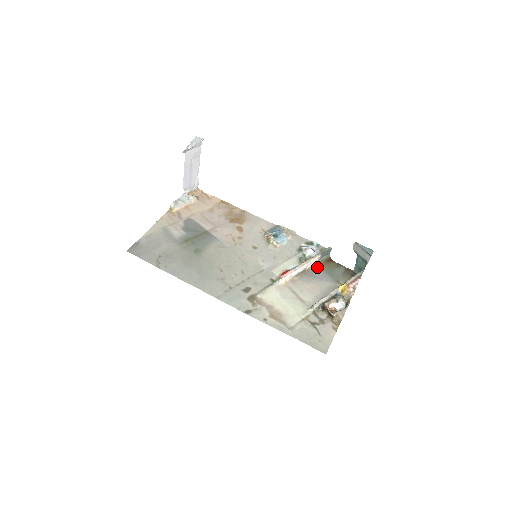
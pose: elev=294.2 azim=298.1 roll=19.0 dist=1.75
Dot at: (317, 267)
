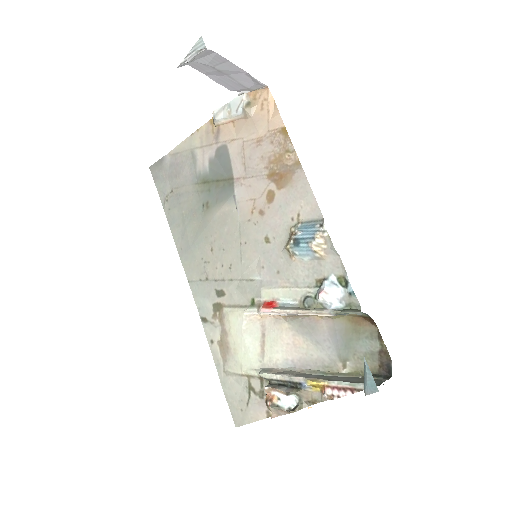
Dot at: (333, 319)
